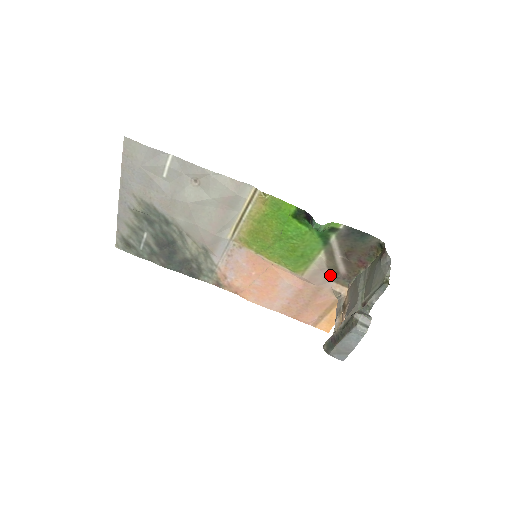
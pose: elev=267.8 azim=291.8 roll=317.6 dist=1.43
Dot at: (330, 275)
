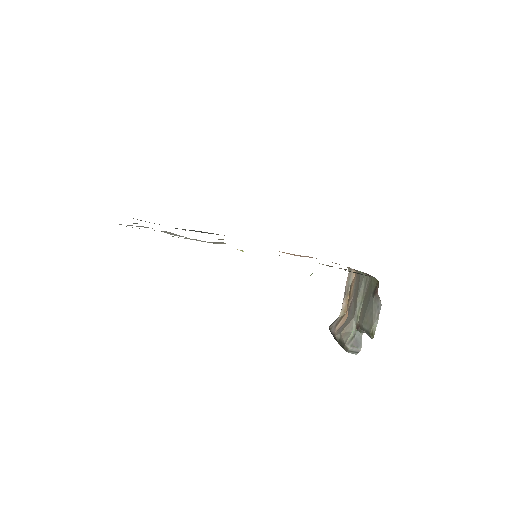
Dot at: occluded
